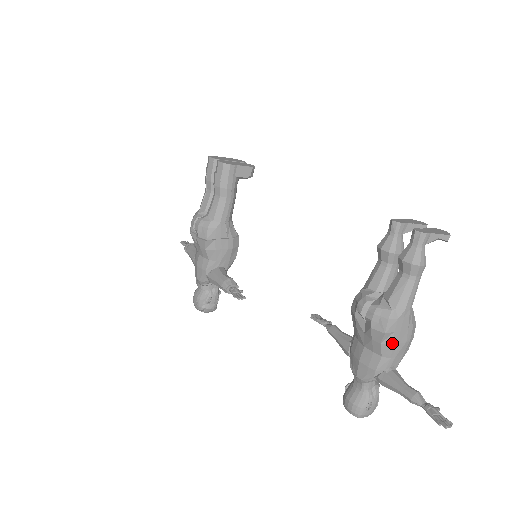
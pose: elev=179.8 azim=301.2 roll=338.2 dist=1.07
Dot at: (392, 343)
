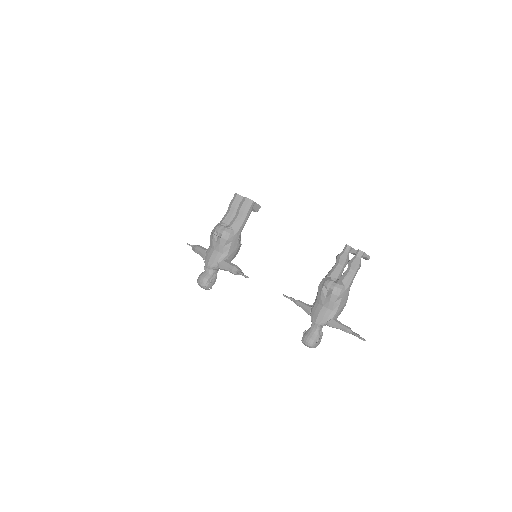
Dot at: (340, 303)
